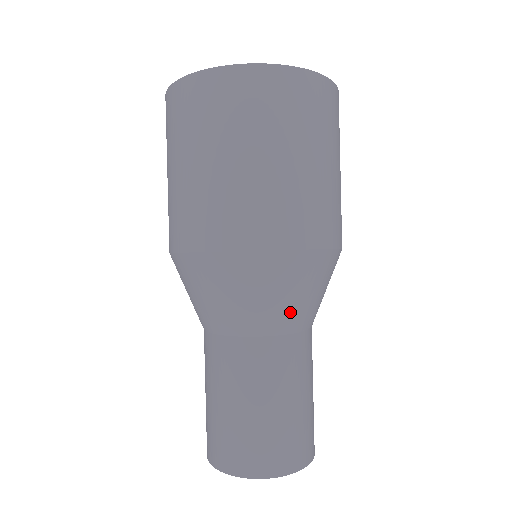
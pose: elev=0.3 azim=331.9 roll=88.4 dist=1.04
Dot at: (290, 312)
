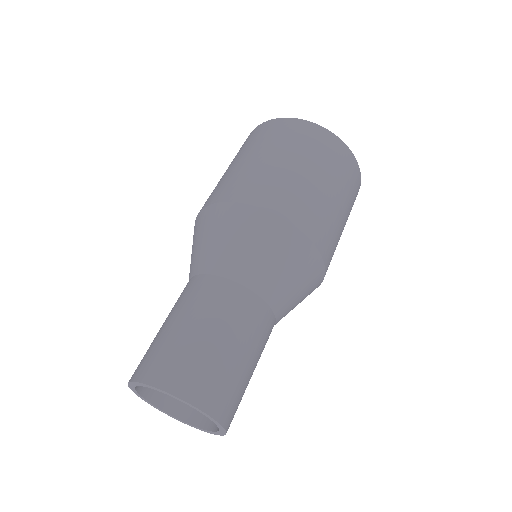
Dot at: (255, 267)
